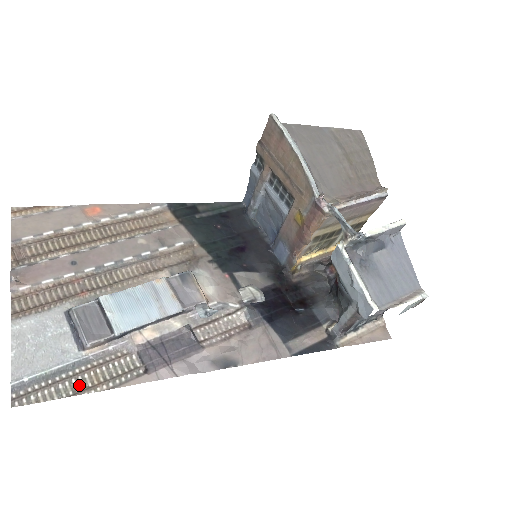
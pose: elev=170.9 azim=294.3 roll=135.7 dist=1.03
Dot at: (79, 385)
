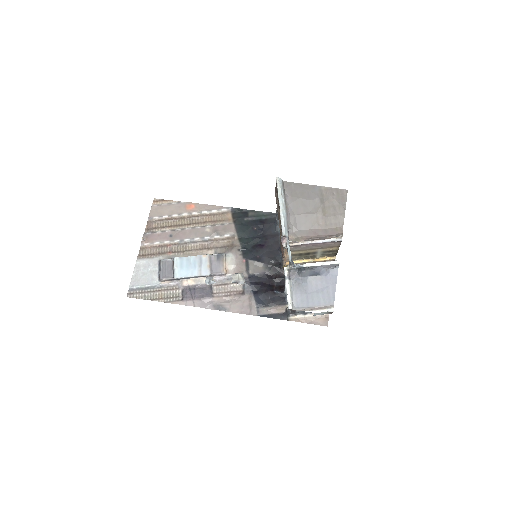
Dot at: (153, 296)
